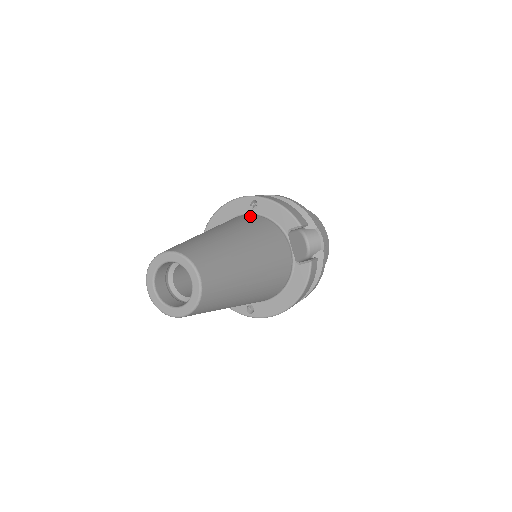
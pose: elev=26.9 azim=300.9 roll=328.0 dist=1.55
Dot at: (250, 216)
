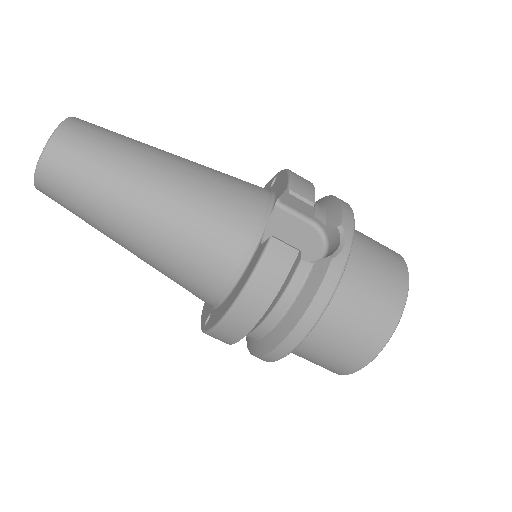
Dot at: occluded
